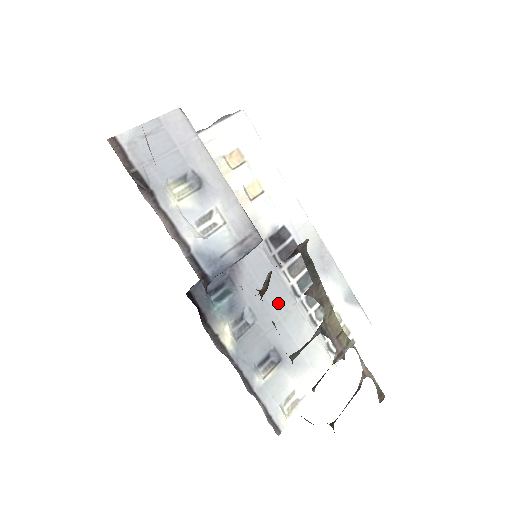
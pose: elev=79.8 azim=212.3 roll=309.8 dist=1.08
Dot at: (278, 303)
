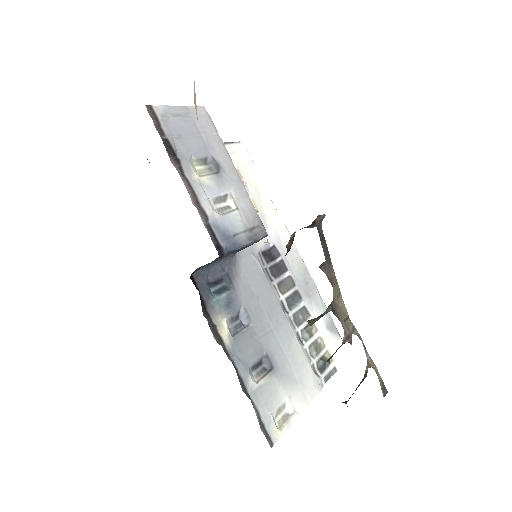
Dot at: (270, 312)
